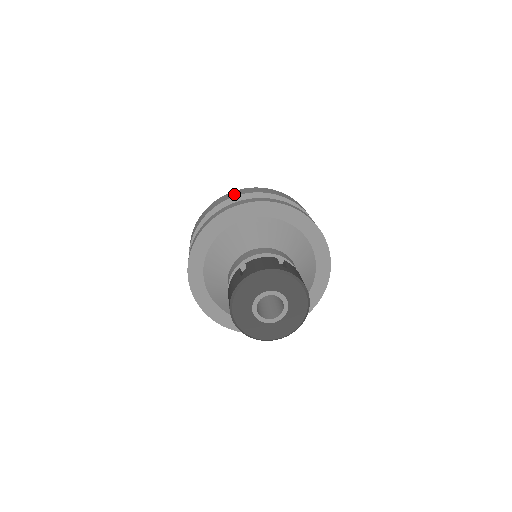
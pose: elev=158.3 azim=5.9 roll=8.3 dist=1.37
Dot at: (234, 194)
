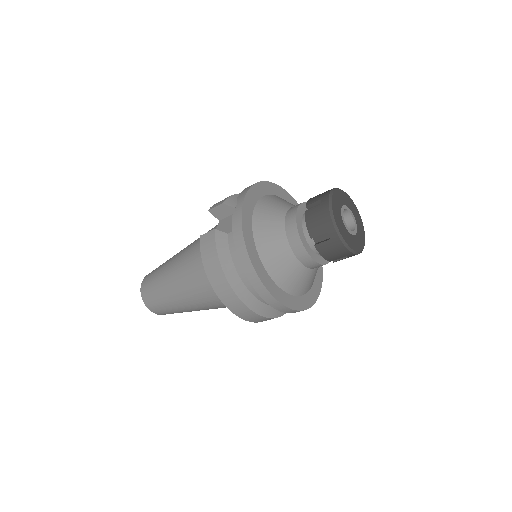
Dot at: occluded
